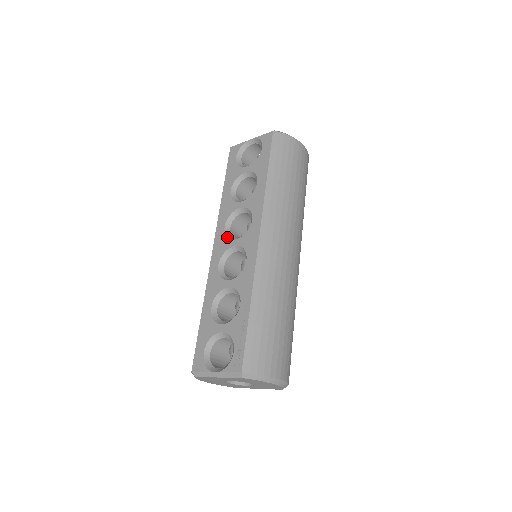
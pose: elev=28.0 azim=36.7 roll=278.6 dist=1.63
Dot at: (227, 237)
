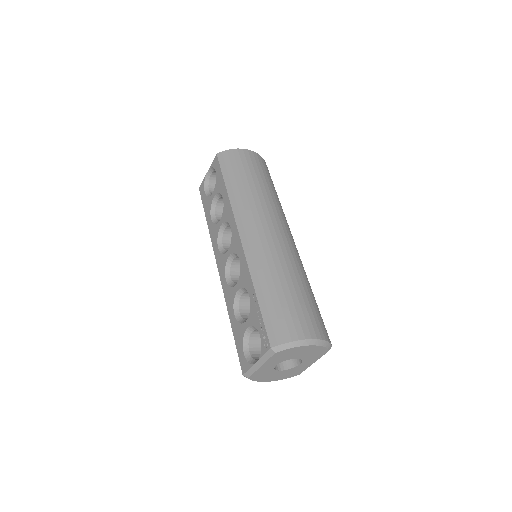
Dot at: (222, 254)
